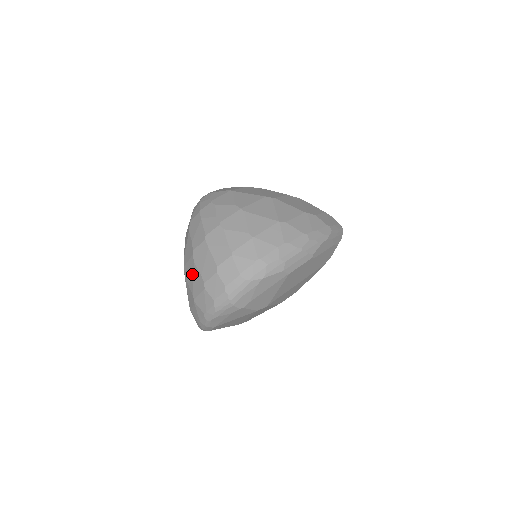
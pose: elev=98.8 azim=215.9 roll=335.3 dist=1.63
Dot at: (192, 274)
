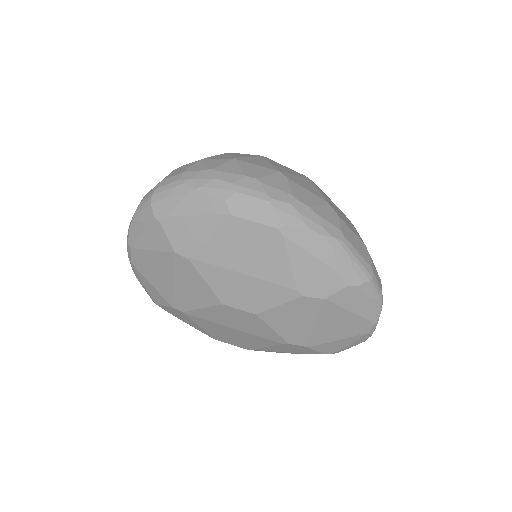
Dot at: occluded
